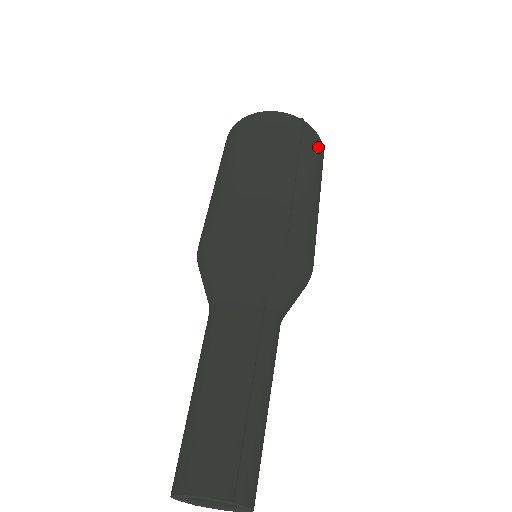
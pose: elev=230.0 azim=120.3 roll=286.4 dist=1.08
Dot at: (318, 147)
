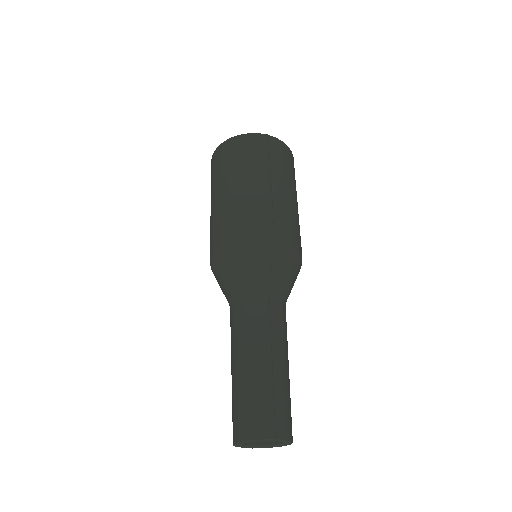
Dot at: (286, 153)
